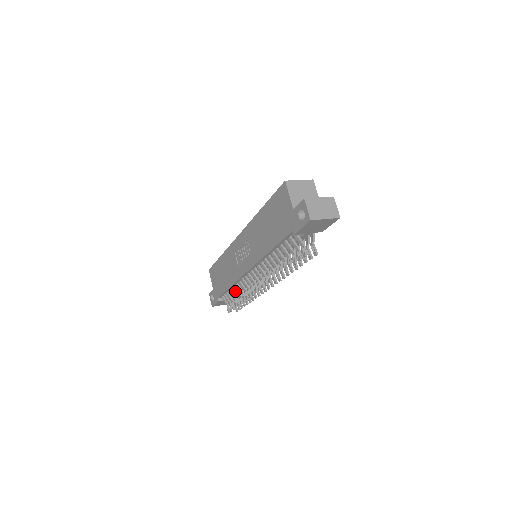
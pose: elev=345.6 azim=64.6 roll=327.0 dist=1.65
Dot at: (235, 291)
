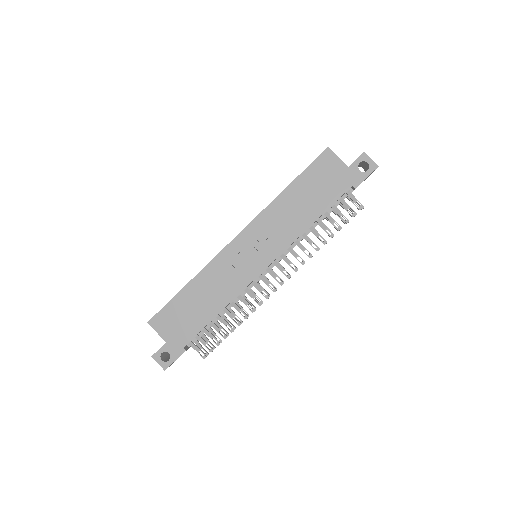
Dot at: (214, 321)
